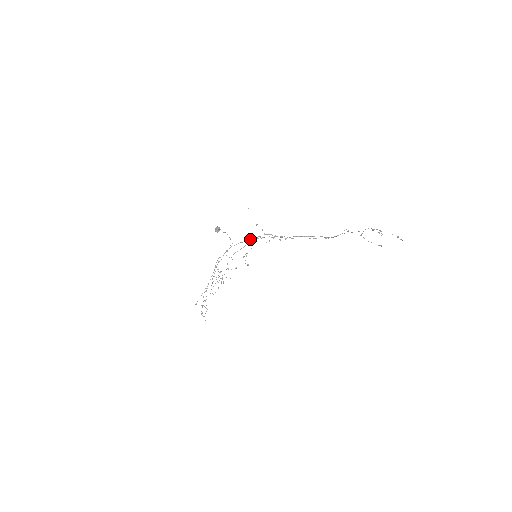
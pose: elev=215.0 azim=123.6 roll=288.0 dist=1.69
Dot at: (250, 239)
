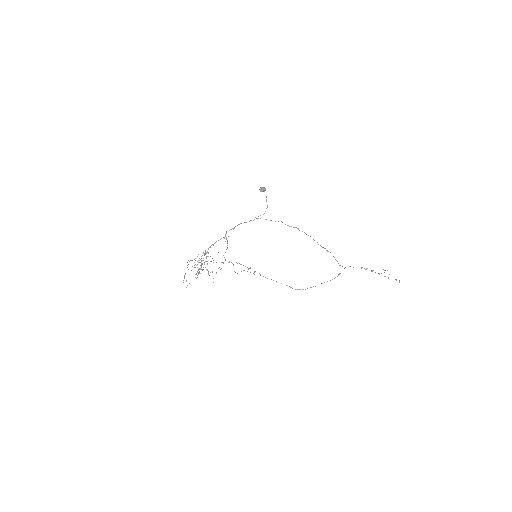
Dot at: occluded
